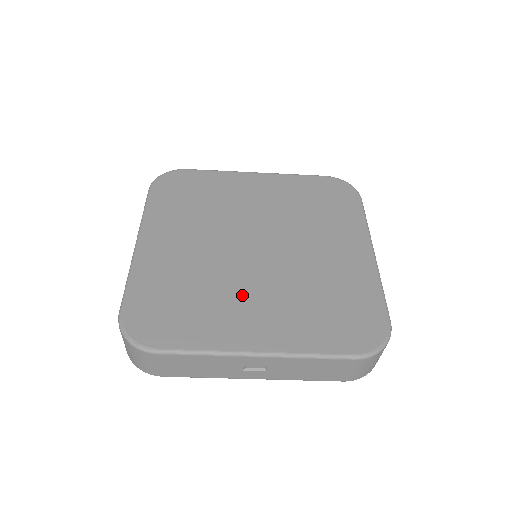
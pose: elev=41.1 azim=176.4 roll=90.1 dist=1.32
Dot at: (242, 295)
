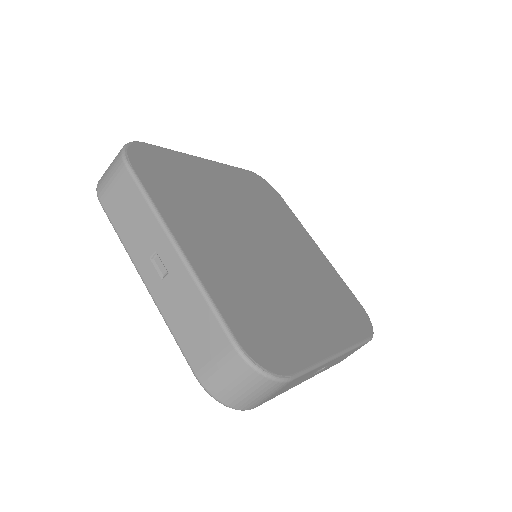
Dot at: (219, 233)
